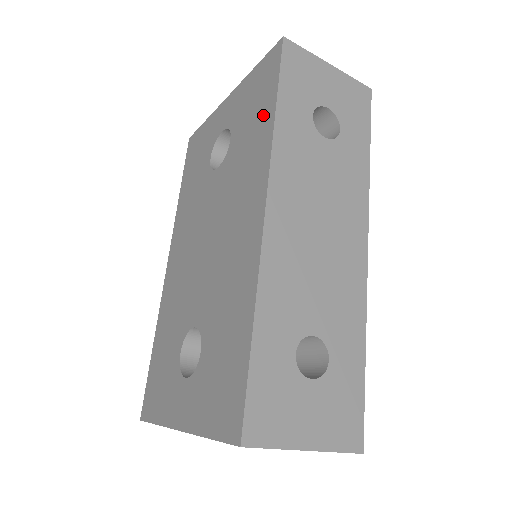
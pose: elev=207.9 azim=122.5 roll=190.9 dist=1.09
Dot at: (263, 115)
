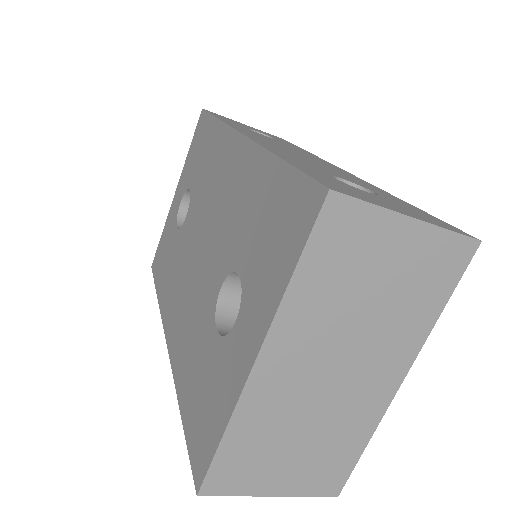
Dot at: (209, 136)
